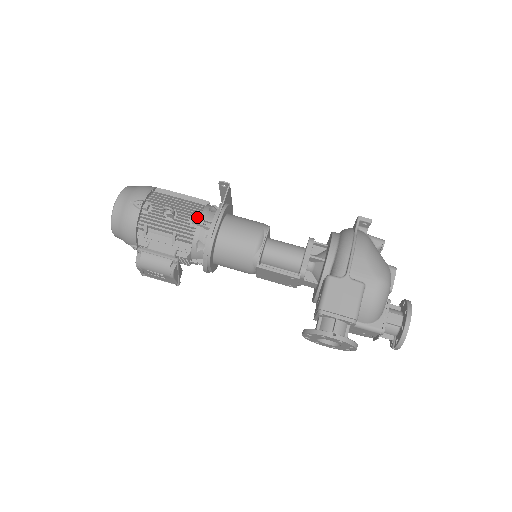
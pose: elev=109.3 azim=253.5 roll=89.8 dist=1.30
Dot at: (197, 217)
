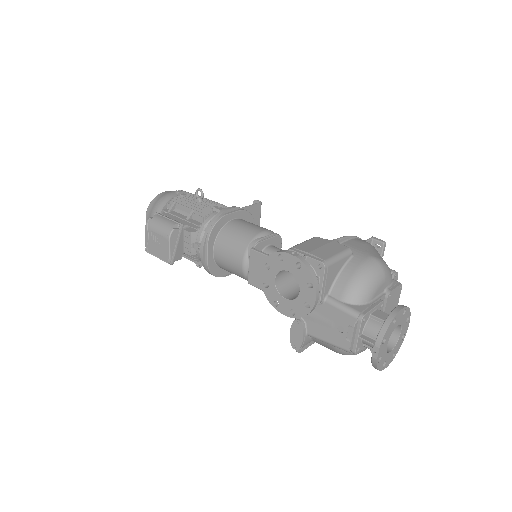
Dot at: occluded
